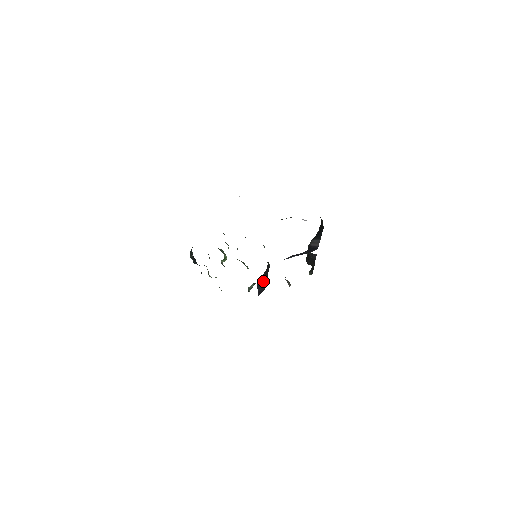
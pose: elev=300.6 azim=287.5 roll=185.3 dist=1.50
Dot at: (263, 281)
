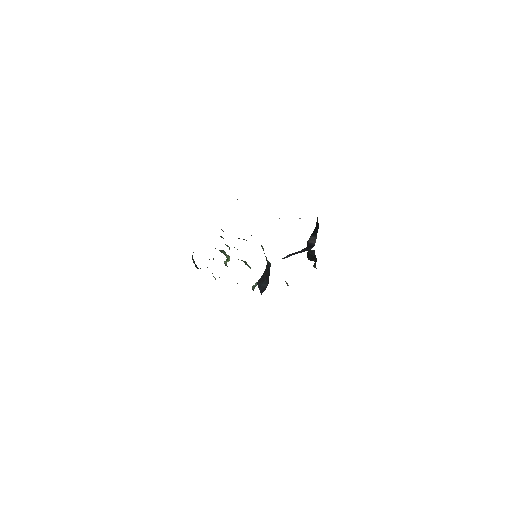
Dot at: (264, 280)
